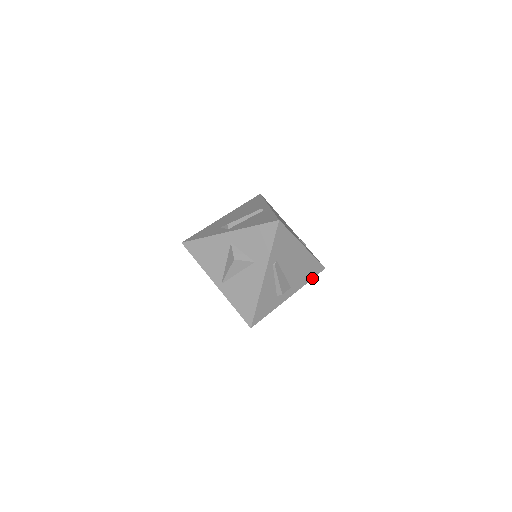
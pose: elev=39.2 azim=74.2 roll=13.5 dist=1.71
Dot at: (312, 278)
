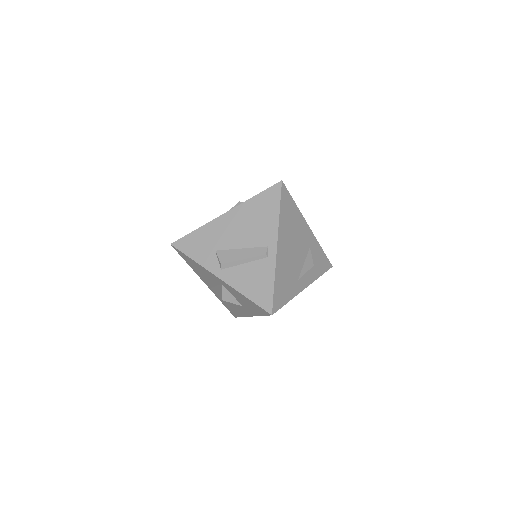
Dot at: occluded
